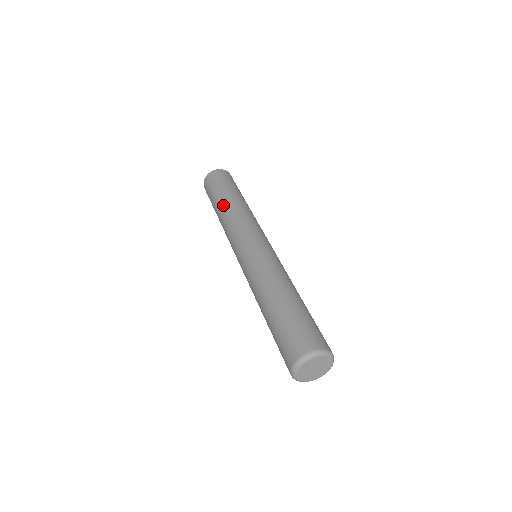
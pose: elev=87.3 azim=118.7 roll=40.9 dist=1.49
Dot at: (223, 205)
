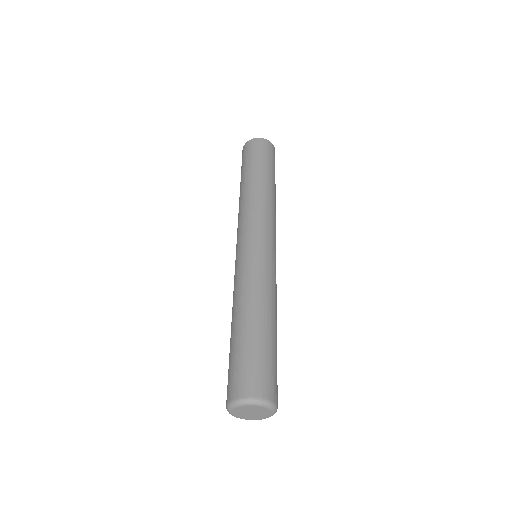
Dot at: (252, 183)
